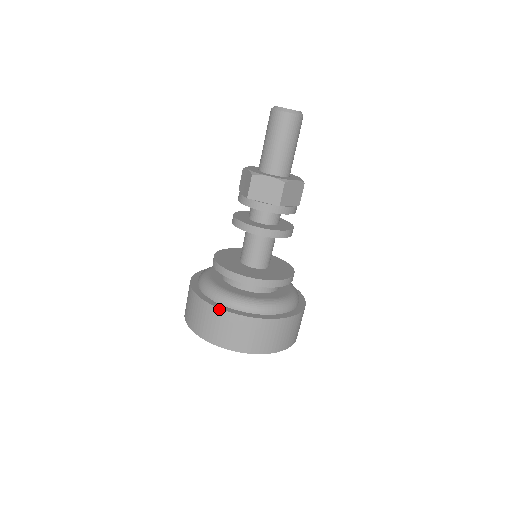
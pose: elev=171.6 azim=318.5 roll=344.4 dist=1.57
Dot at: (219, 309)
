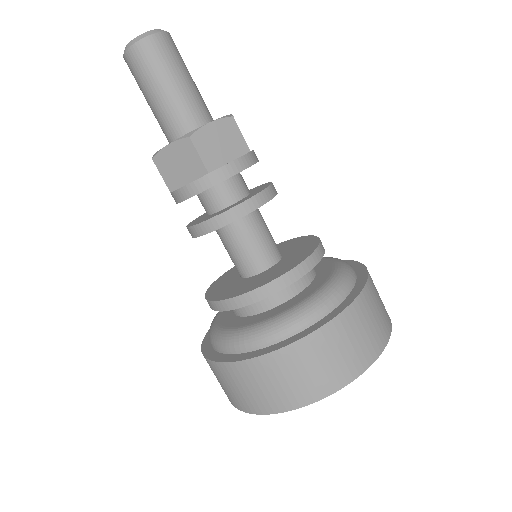
Dot at: (321, 328)
